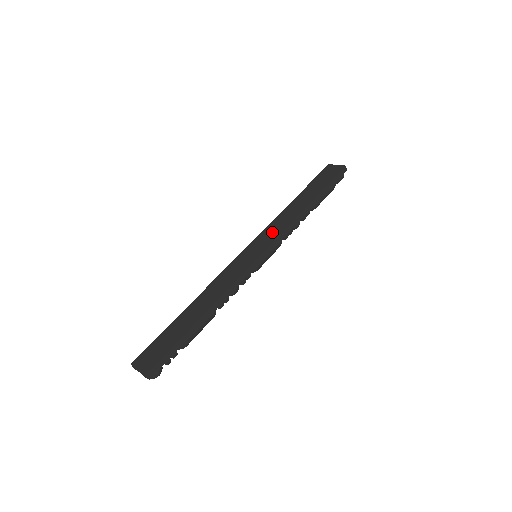
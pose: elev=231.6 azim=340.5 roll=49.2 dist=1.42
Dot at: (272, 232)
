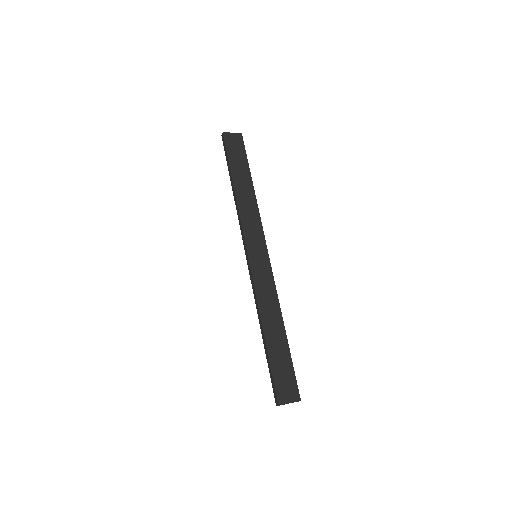
Dot at: (254, 228)
